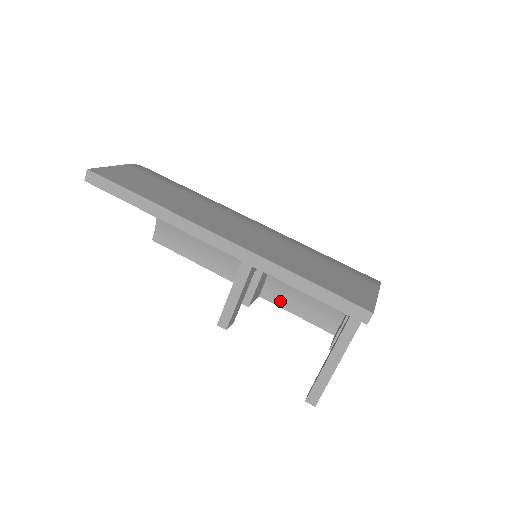
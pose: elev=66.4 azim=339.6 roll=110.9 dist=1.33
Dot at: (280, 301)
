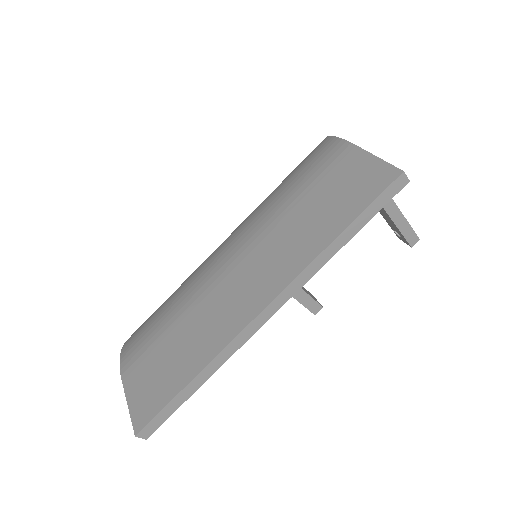
Dot at: occluded
